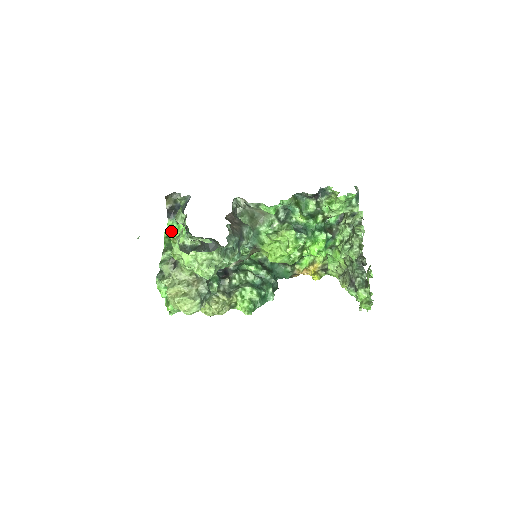
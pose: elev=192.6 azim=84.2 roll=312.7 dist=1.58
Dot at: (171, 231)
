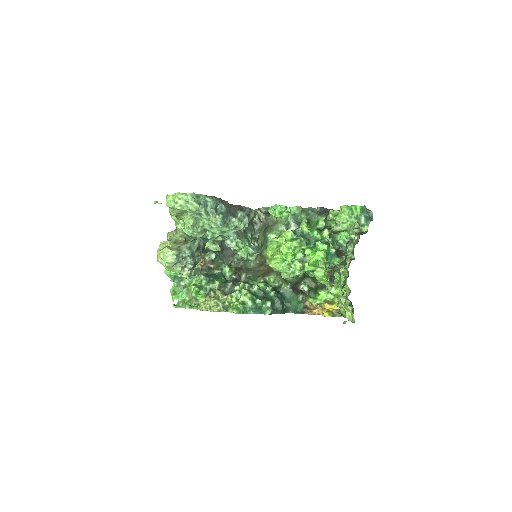
Dot at: occluded
